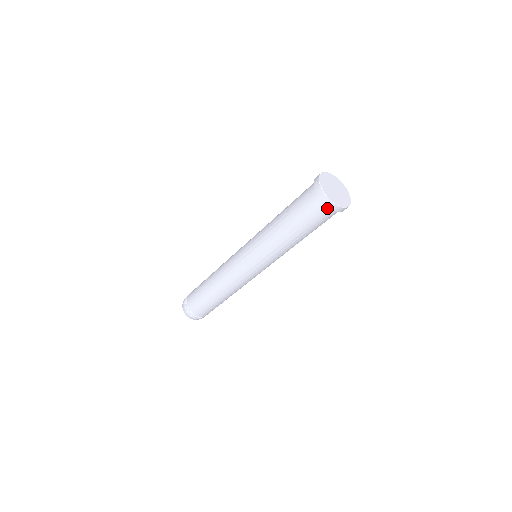
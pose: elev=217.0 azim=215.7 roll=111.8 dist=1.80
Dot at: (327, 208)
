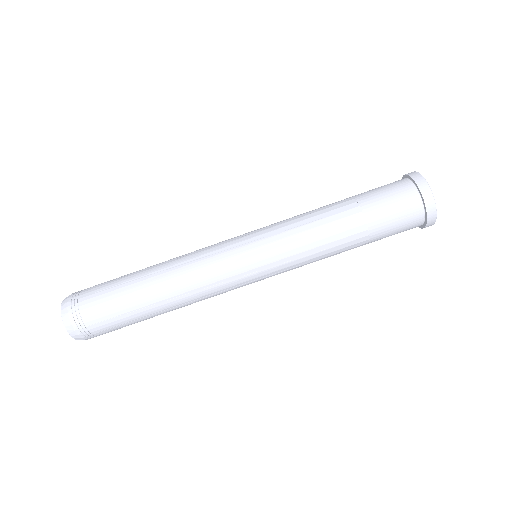
Dot at: (410, 185)
